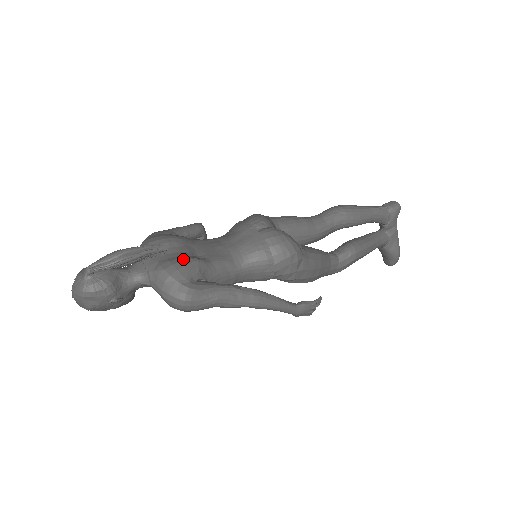
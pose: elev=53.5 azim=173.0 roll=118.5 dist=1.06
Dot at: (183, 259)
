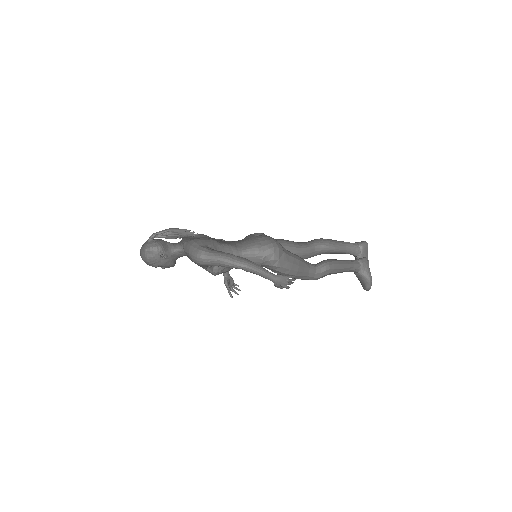
Dot at: (205, 238)
